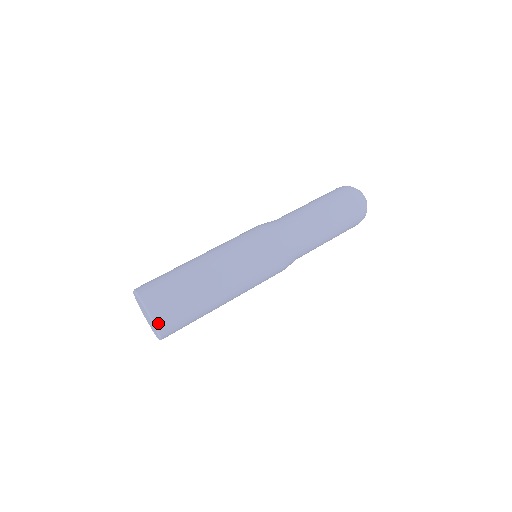
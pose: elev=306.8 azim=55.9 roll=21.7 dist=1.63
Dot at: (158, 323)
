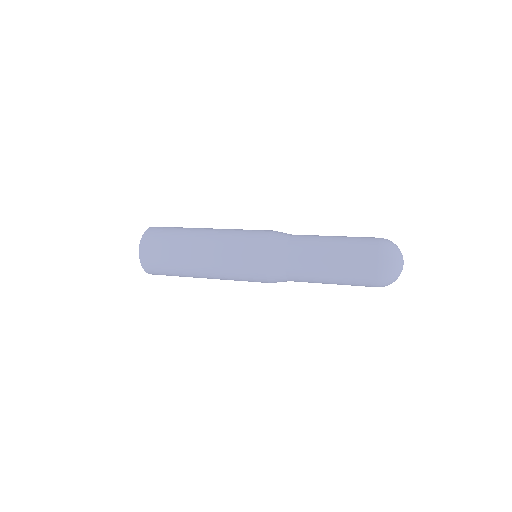
Dot at: (142, 254)
